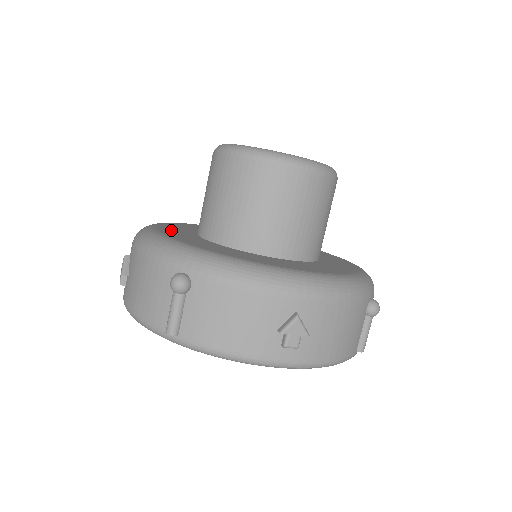
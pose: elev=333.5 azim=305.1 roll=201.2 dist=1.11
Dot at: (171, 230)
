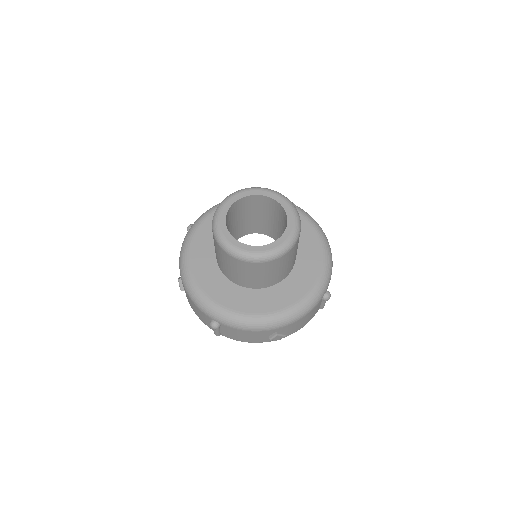
Dot at: (200, 264)
